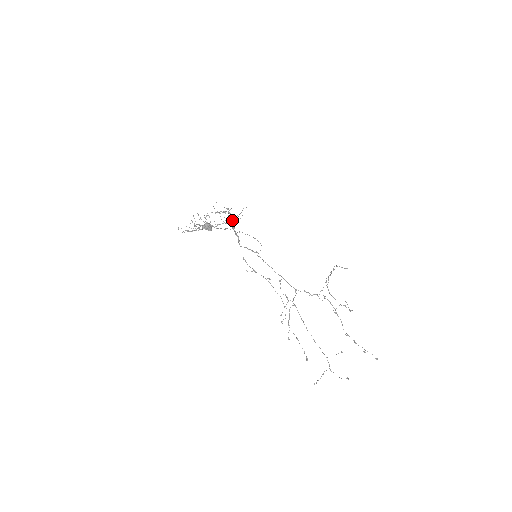
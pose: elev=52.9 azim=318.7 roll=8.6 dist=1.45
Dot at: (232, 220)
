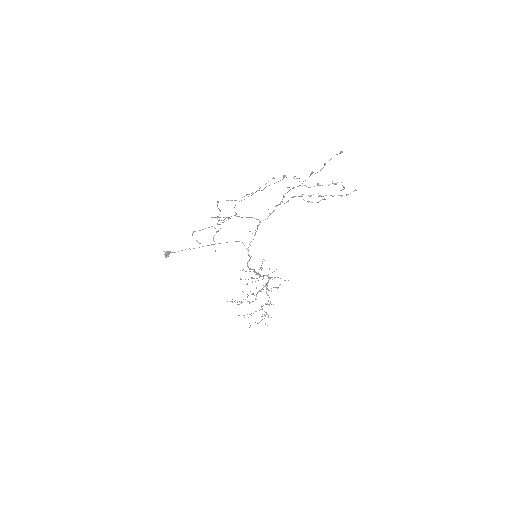
Dot at: occluded
